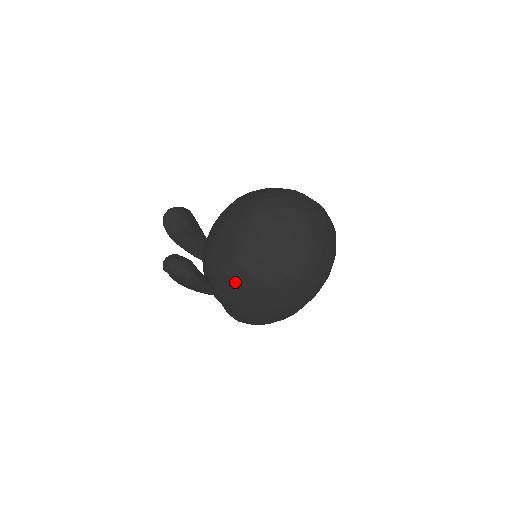
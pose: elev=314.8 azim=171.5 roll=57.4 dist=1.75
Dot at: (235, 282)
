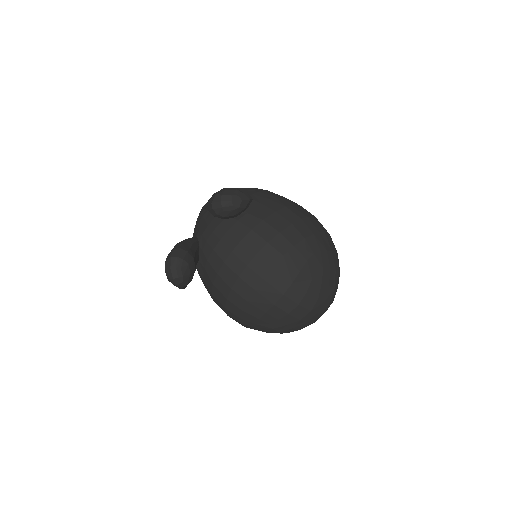
Dot at: (211, 292)
